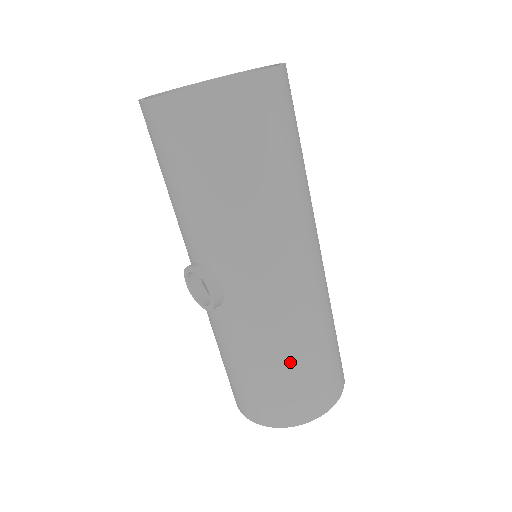
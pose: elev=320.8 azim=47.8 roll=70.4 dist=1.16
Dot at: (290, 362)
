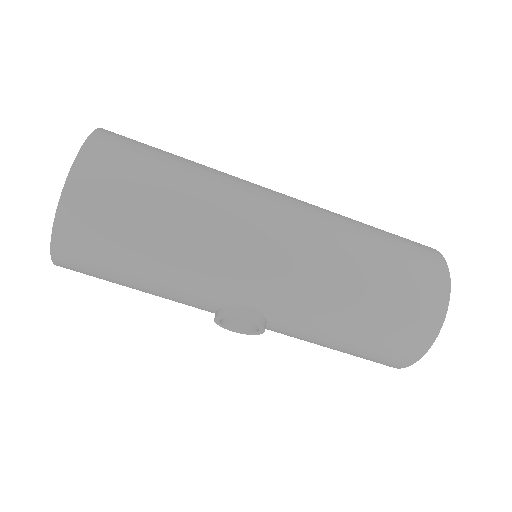
Dot at: (364, 295)
